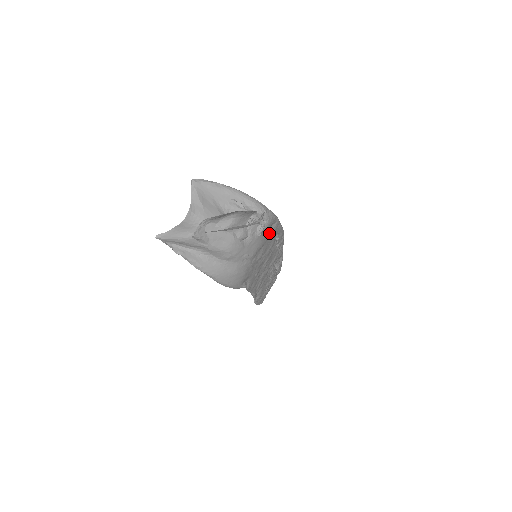
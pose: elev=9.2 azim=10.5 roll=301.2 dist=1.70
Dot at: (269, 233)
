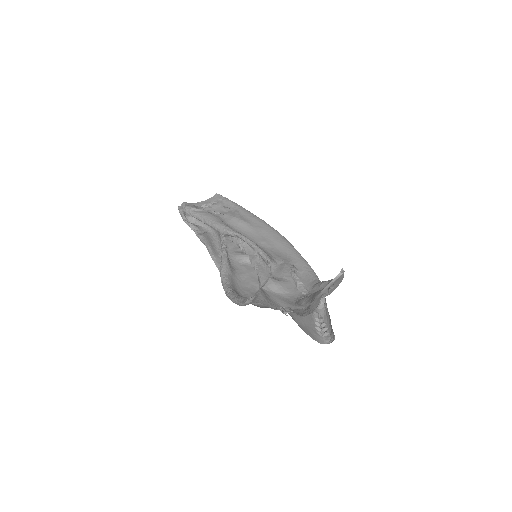
Dot at: occluded
